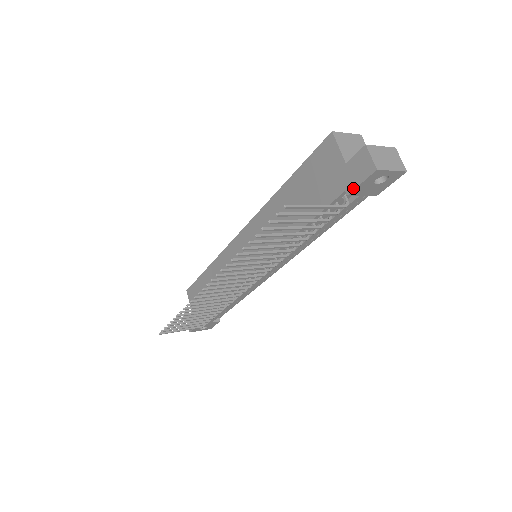
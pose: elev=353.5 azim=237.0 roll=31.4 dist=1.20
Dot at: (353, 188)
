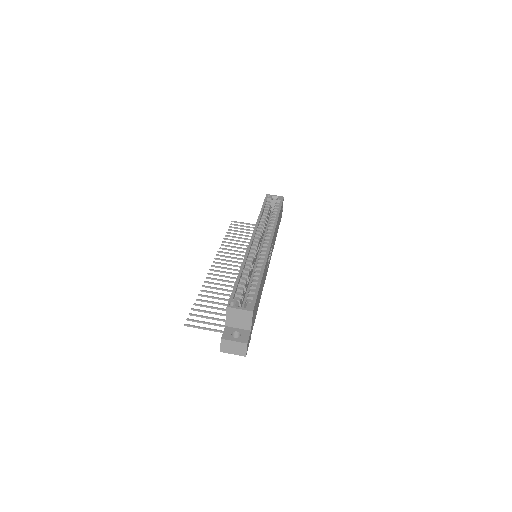
Dot at: occluded
